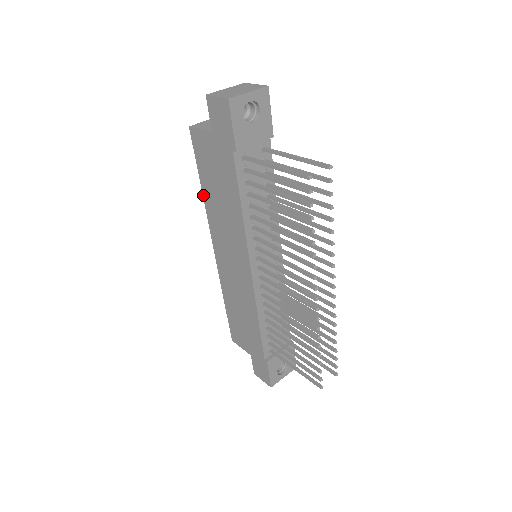
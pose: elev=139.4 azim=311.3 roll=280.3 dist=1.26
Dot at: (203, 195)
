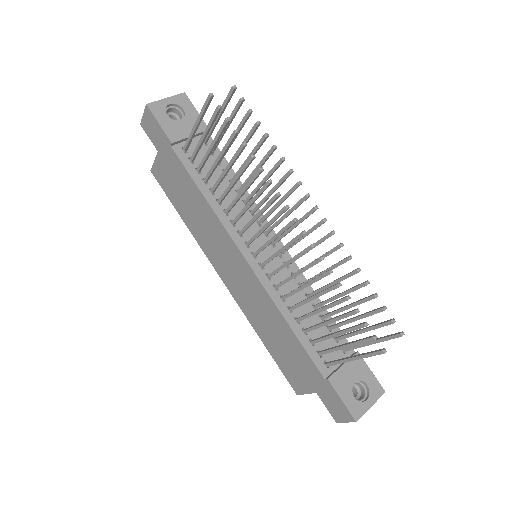
Dot at: (187, 226)
